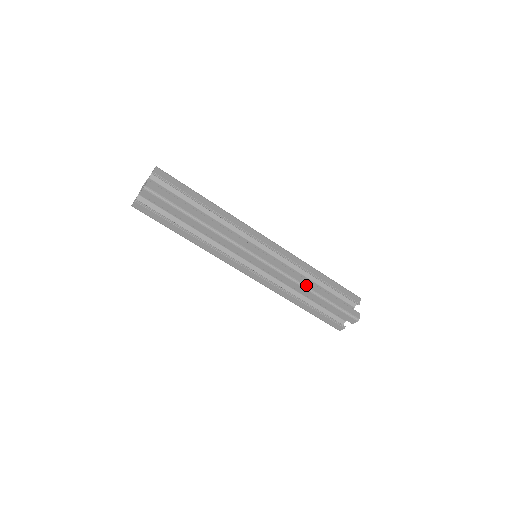
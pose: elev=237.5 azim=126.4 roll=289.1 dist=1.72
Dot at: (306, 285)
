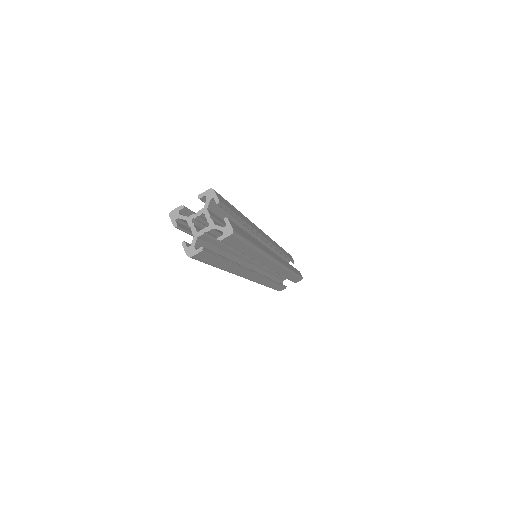
Dot at: (290, 268)
